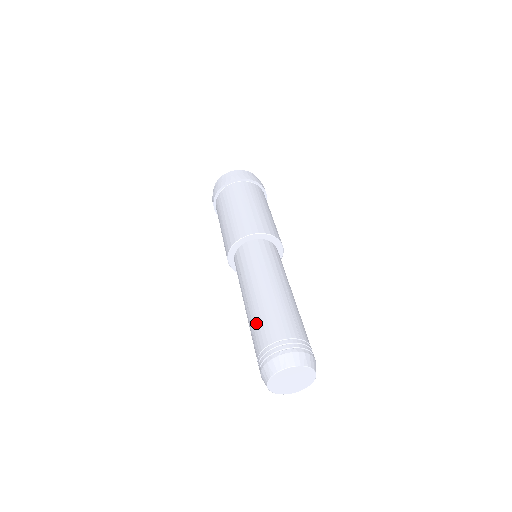
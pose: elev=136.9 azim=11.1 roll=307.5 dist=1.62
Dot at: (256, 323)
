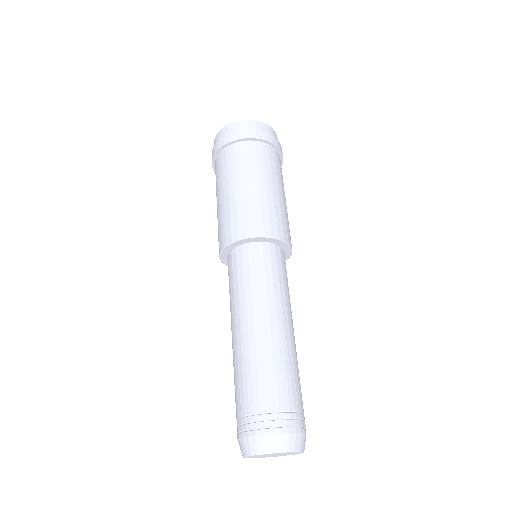
Dot at: (235, 377)
